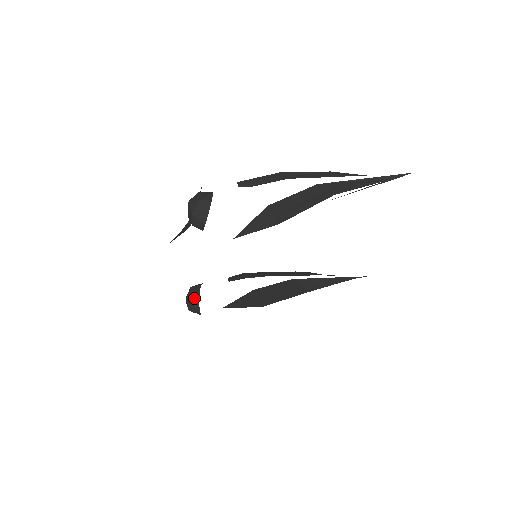
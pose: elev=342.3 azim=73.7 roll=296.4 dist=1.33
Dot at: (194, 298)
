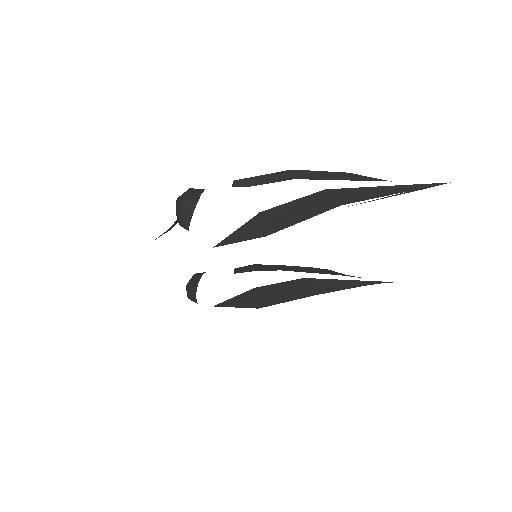
Dot at: (192, 288)
